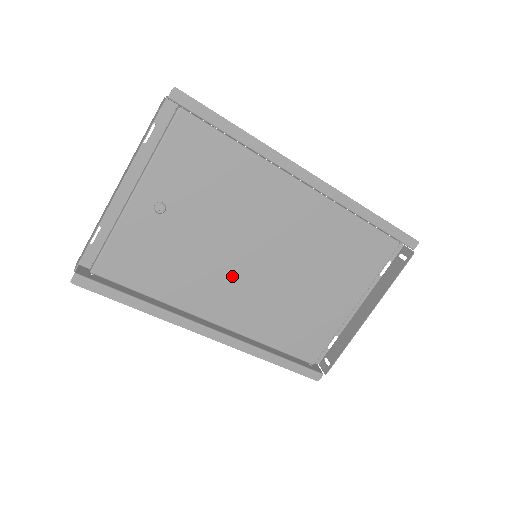
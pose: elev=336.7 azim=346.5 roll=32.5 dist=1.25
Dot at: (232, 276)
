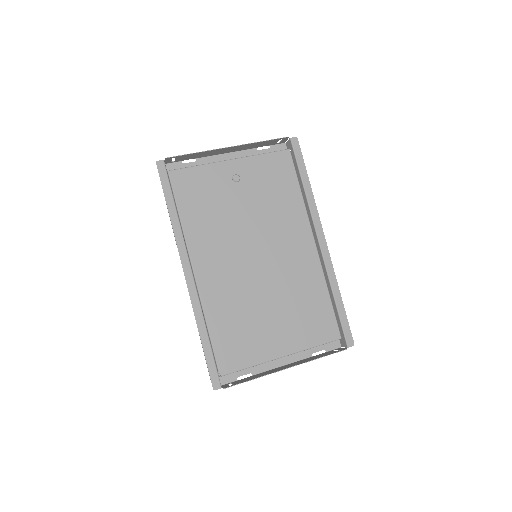
Dot at: (233, 253)
